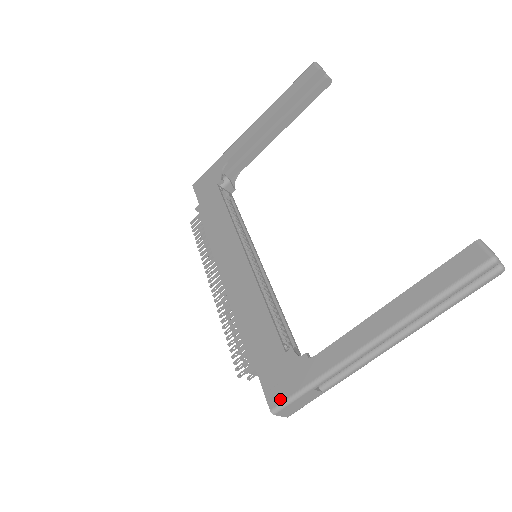
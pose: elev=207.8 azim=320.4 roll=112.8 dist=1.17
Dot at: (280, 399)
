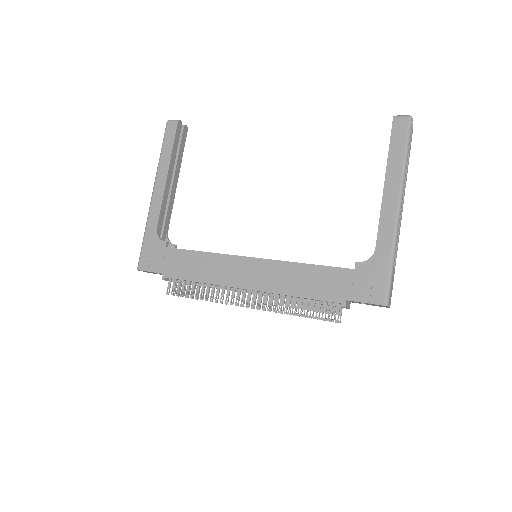
Dot at: (383, 293)
